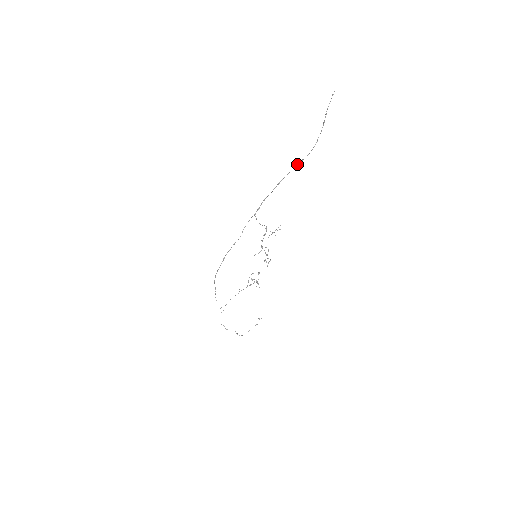
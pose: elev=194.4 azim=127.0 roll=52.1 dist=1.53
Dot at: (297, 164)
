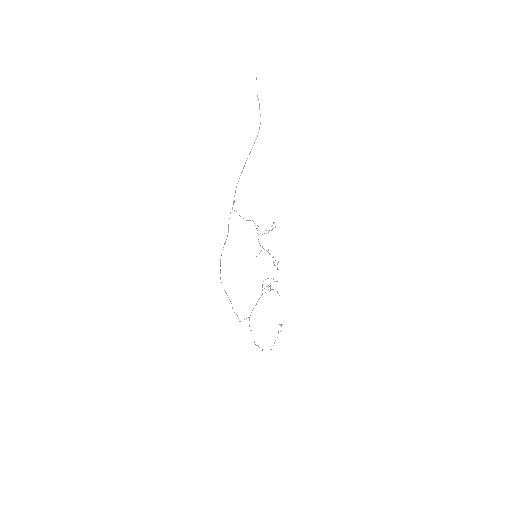
Dot at: (251, 149)
